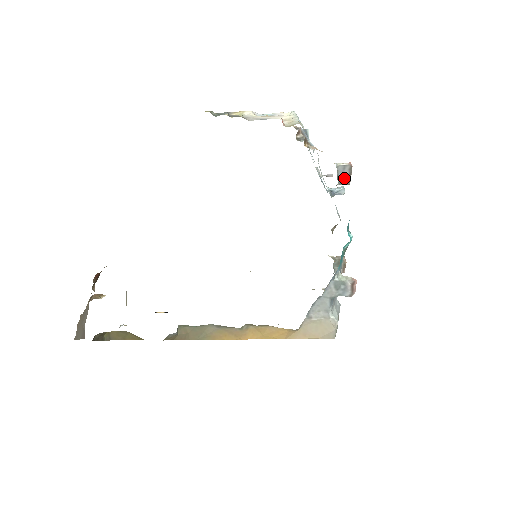
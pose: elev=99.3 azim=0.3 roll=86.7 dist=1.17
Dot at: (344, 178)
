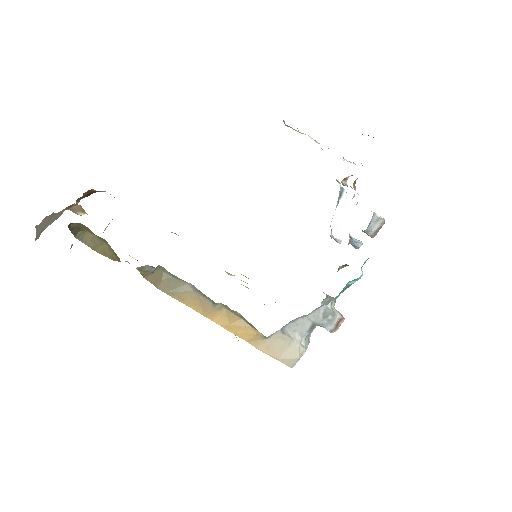
Dot at: (373, 228)
